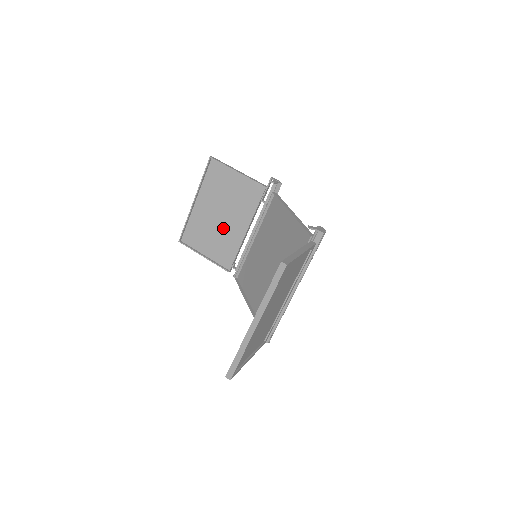
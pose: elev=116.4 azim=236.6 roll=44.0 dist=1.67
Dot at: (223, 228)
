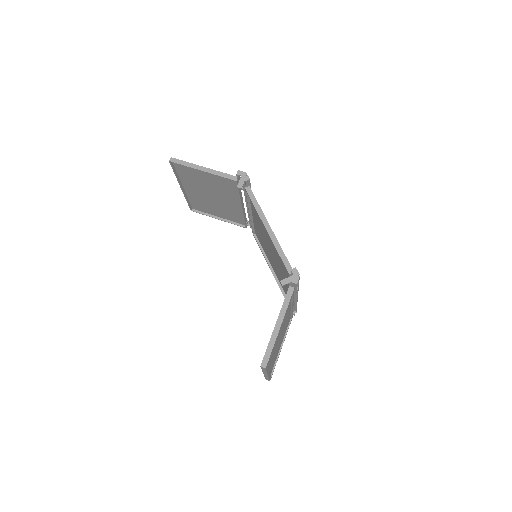
Dot at: (220, 203)
